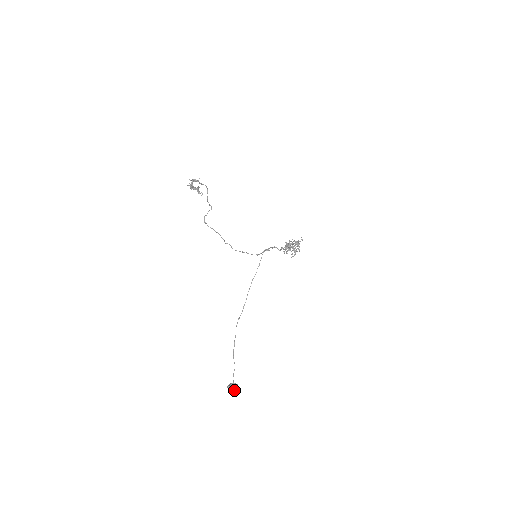
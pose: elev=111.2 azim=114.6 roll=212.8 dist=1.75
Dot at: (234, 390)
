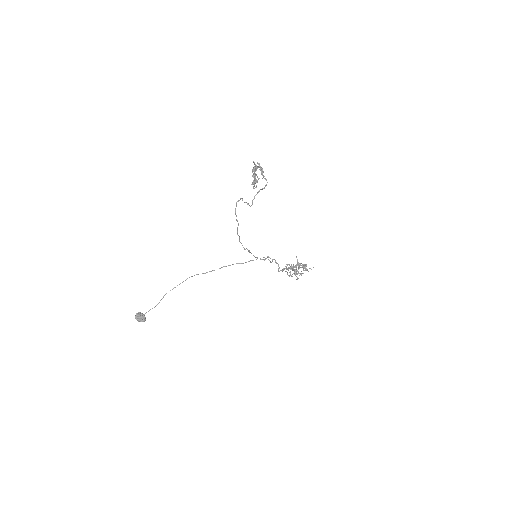
Dot at: (139, 321)
